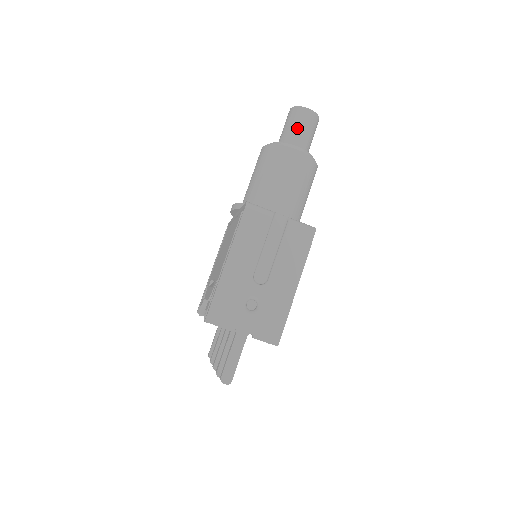
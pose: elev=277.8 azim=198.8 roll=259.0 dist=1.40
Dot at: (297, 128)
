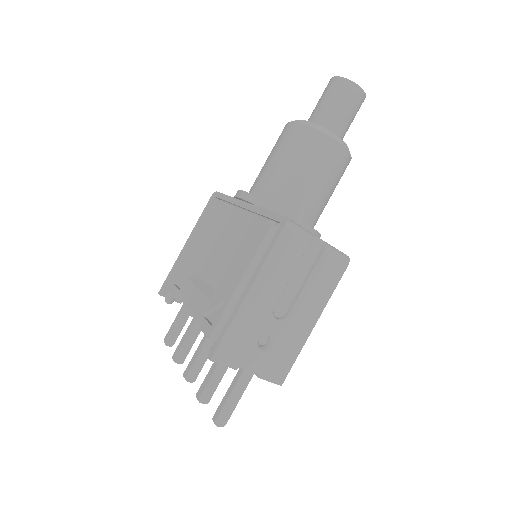
Dot at: (342, 110)
